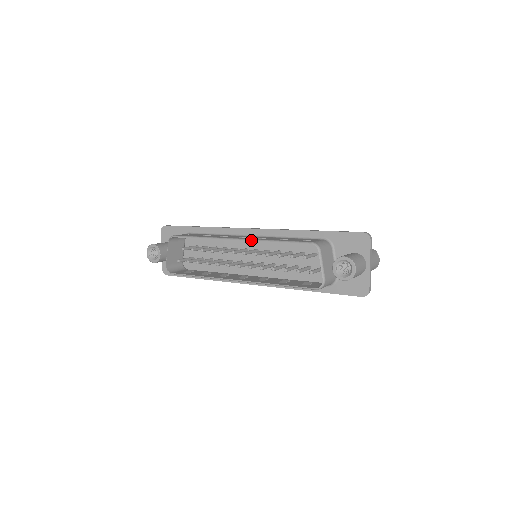
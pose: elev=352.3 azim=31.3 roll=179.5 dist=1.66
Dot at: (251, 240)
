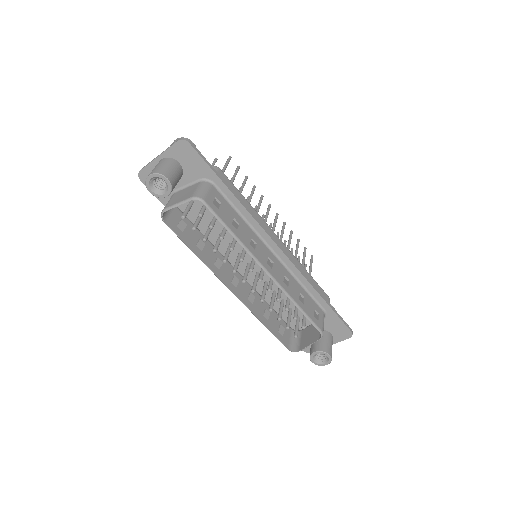
Dot at: (280, 287)
